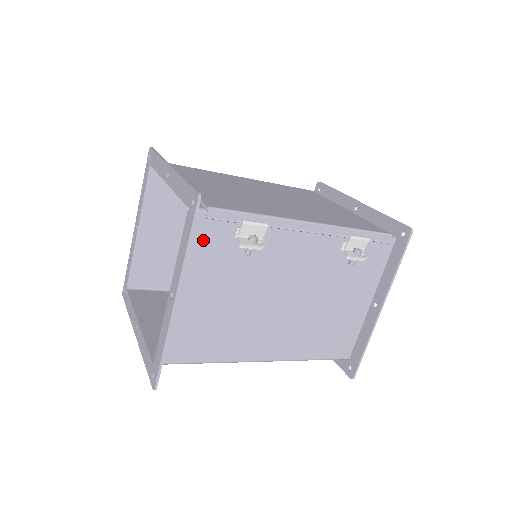
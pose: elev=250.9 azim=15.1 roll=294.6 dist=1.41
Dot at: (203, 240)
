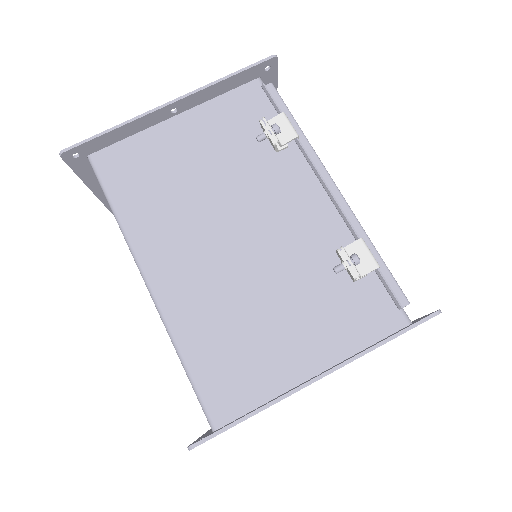
Dot at: (241, 105)
